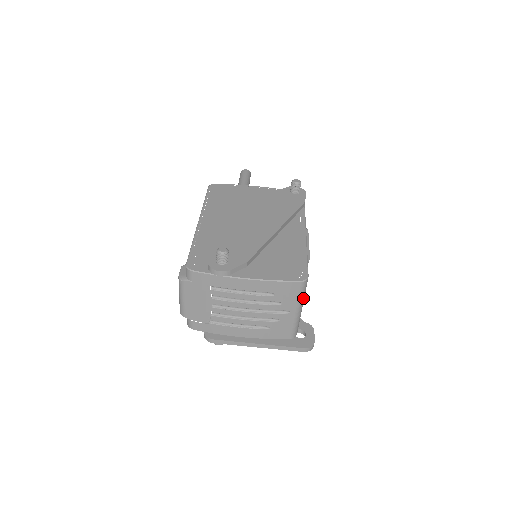
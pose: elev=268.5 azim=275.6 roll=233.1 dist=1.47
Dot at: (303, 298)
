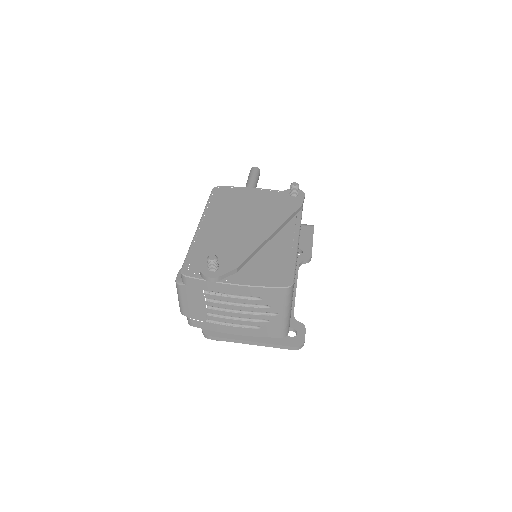
Dot at: (290, 302)
